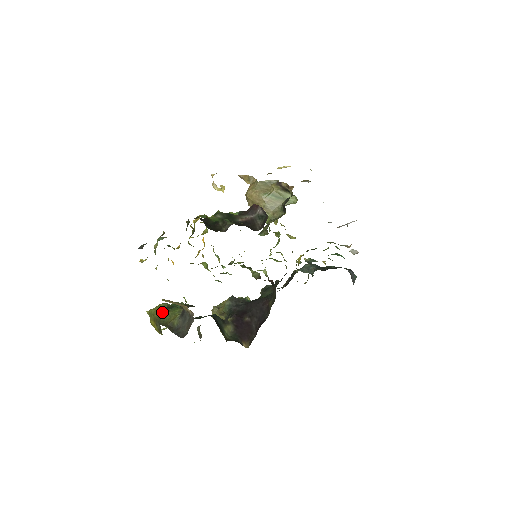
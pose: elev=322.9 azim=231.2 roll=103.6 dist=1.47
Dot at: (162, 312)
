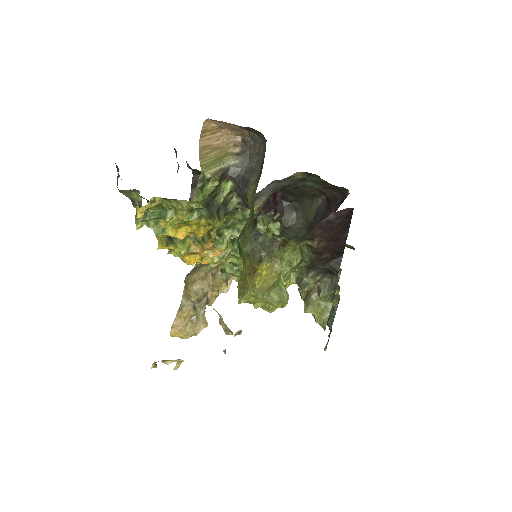
Dot at: (238, 237)
